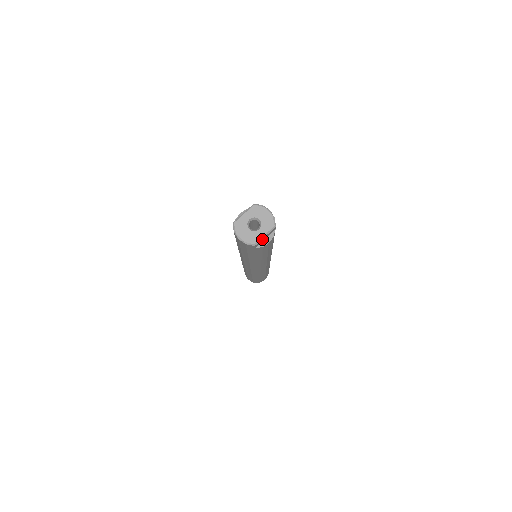
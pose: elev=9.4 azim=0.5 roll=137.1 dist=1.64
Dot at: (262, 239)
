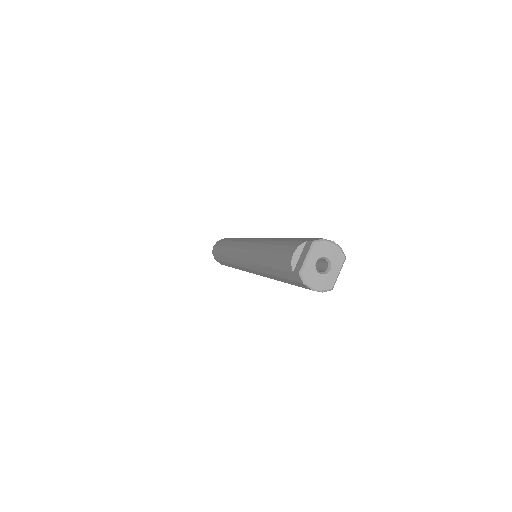
Dot at: (336, 278)
